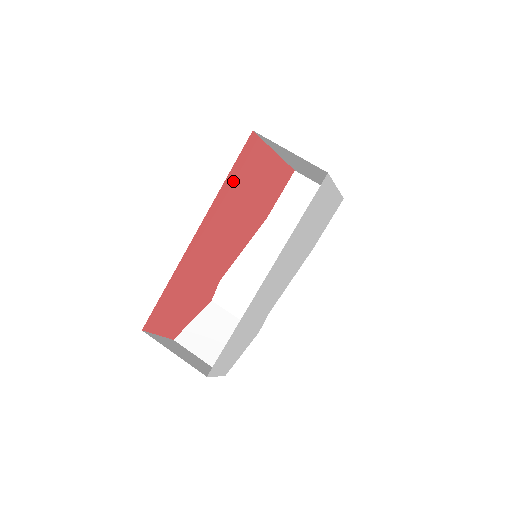
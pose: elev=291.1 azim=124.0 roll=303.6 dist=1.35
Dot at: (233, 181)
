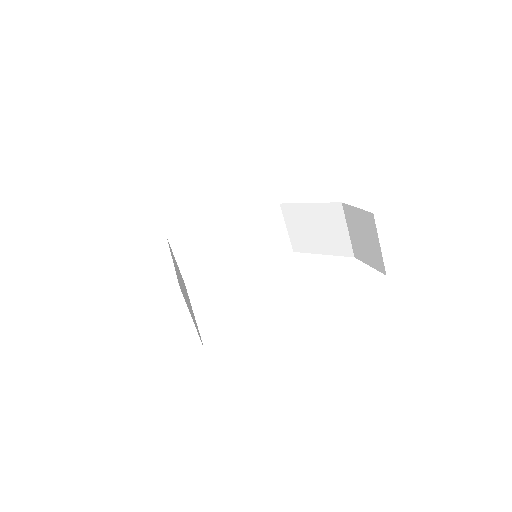
Dot at: occluded
